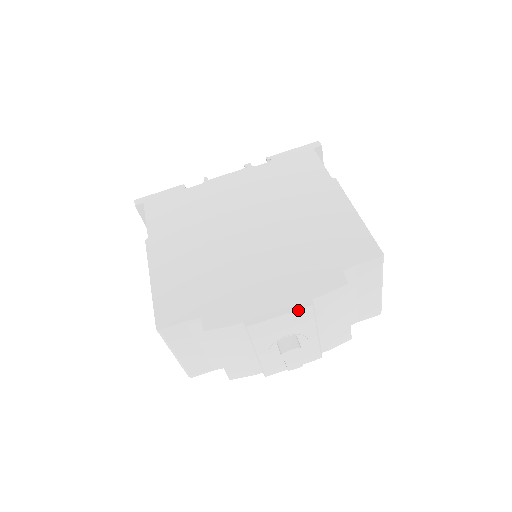
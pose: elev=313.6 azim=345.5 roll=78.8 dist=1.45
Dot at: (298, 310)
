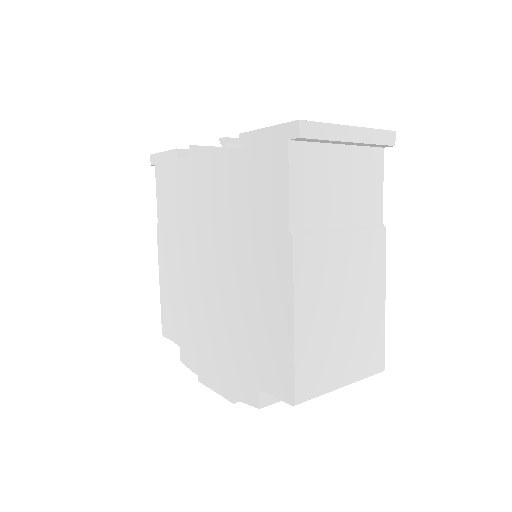
Dot at: (226, 398)
